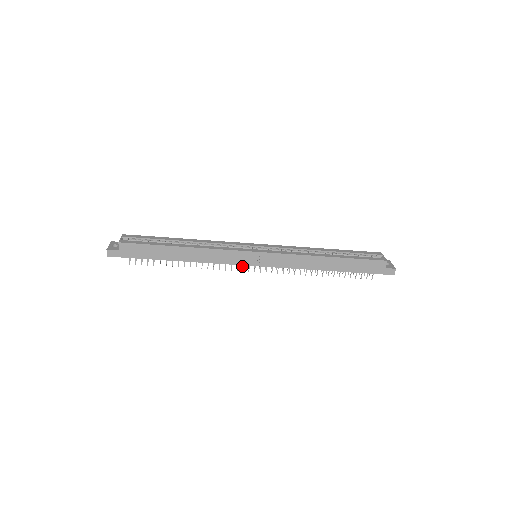
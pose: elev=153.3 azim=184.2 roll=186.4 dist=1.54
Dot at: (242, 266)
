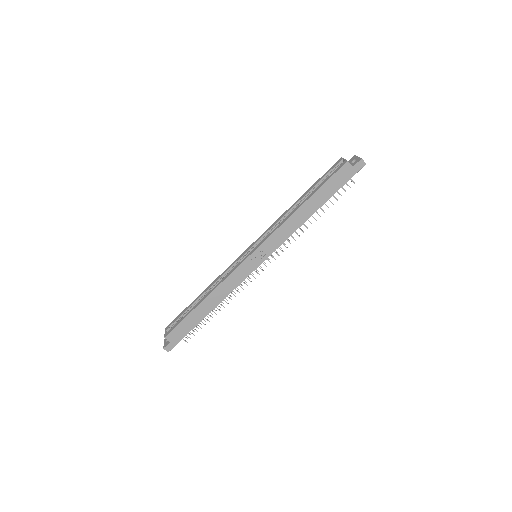
Dot at: occluded
